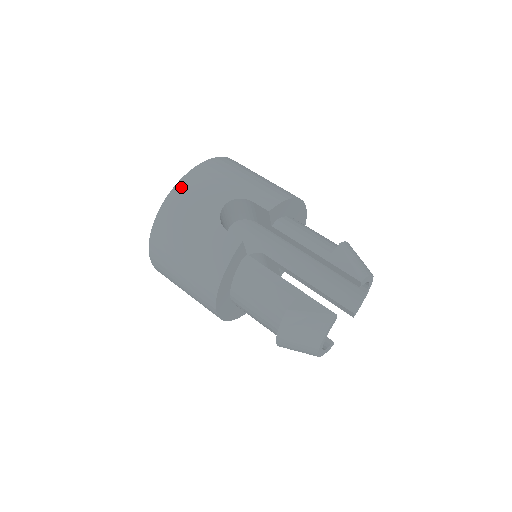
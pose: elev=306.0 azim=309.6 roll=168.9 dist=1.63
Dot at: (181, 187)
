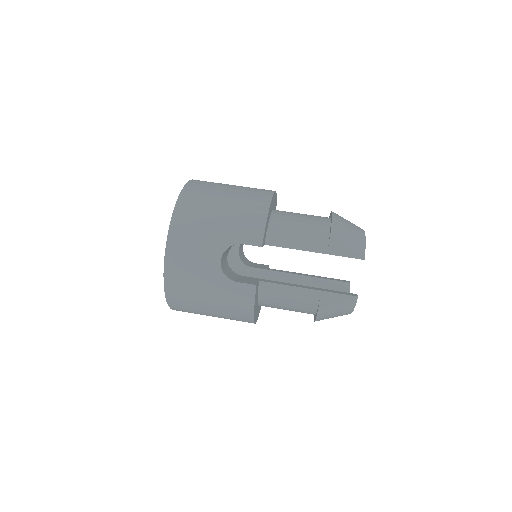
Dot at: (171, 261)
